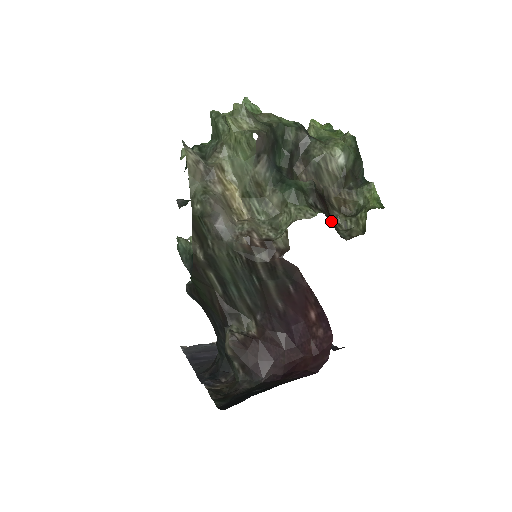
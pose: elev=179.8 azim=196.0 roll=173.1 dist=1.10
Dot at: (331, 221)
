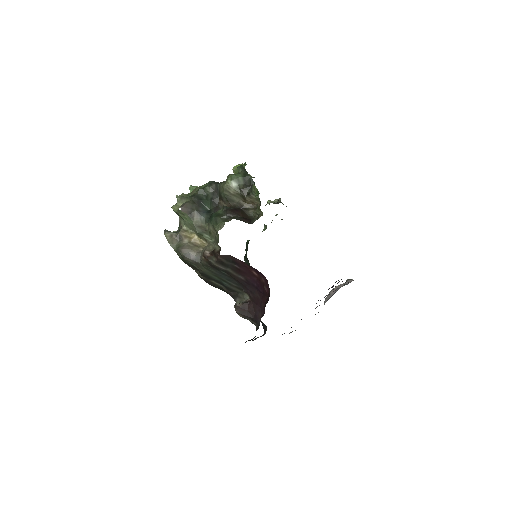
Dot at: (241, 219)
